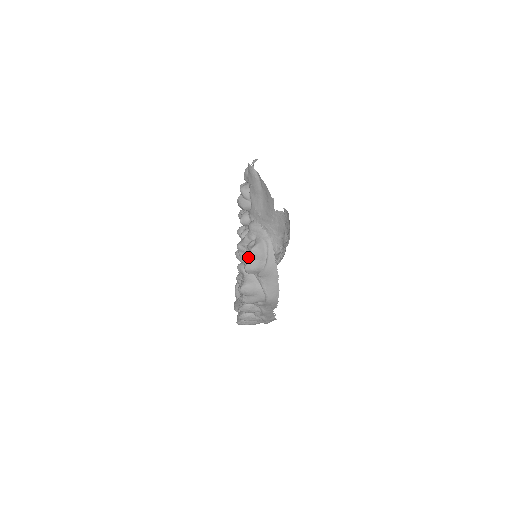
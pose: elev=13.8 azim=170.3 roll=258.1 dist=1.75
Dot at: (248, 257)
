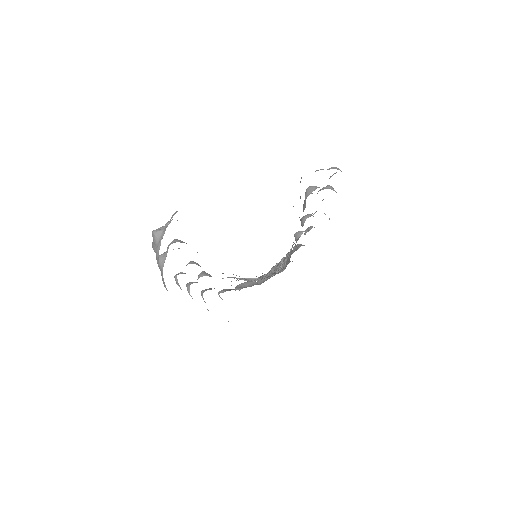
Dot at: occluded
